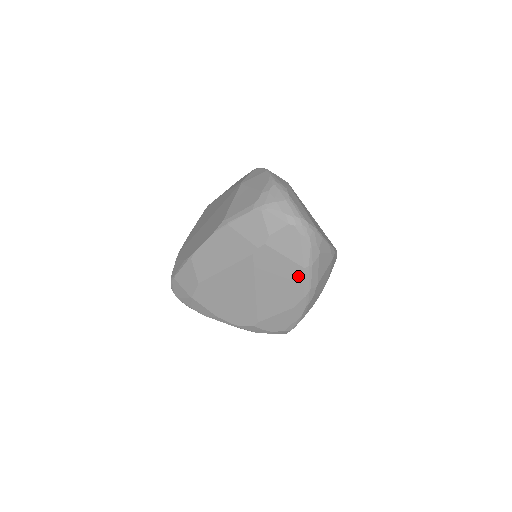
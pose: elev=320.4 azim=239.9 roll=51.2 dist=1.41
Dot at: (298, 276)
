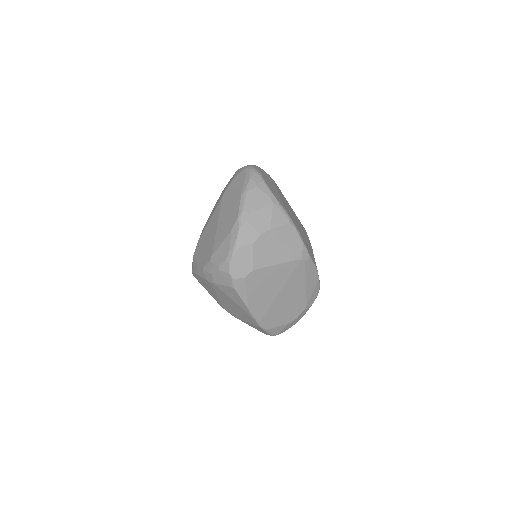
Dot at: (238, 201)
